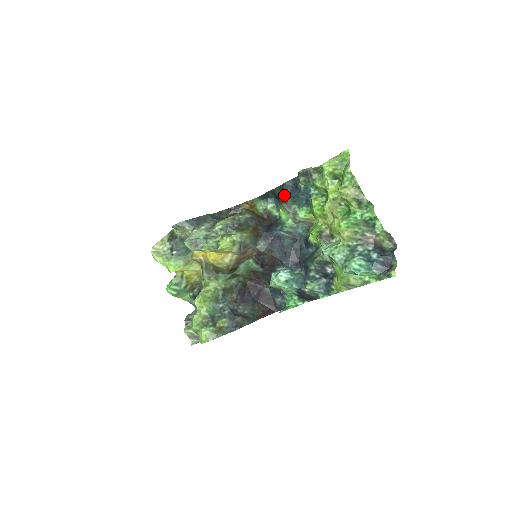
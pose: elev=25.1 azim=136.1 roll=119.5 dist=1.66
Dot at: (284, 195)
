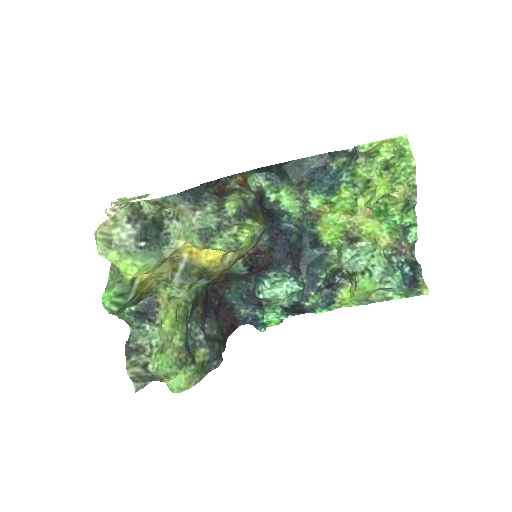
Dot at: (301, 174)
